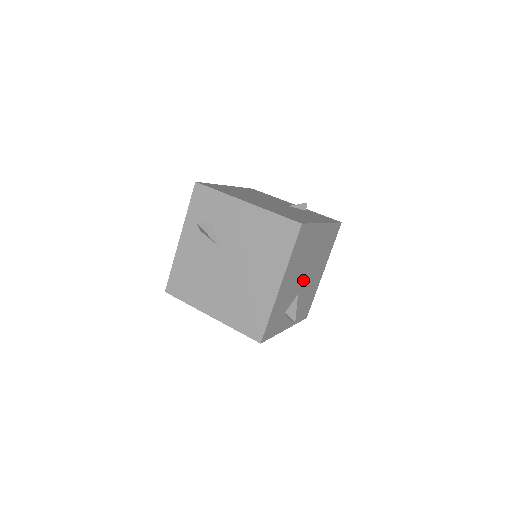
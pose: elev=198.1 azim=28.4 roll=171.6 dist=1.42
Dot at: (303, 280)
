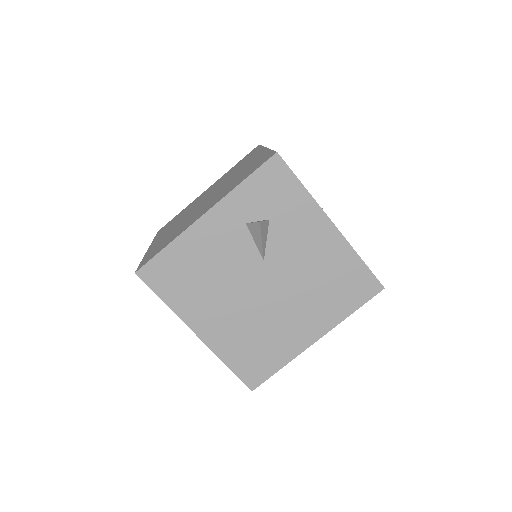
Dot at: occluded
